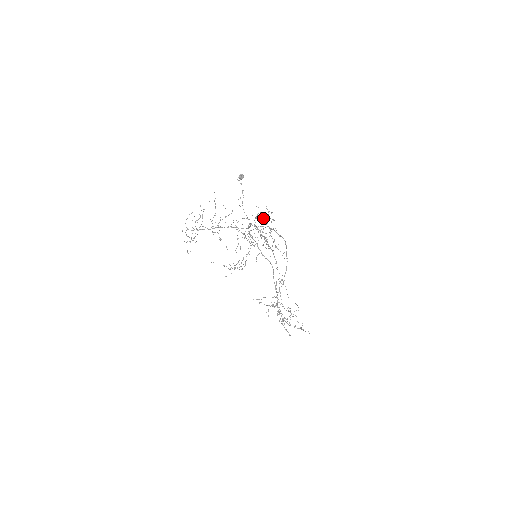
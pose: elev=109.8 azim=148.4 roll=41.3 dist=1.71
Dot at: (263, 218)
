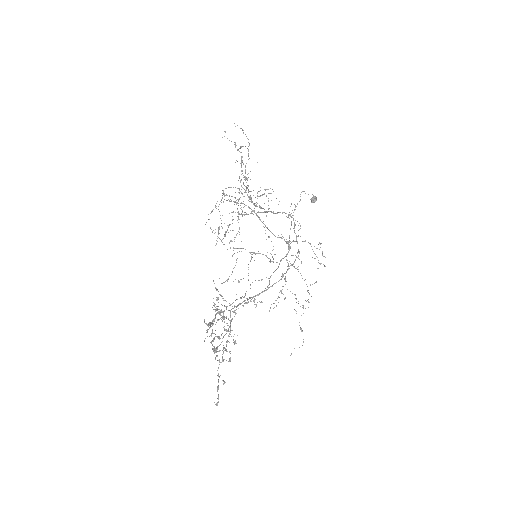
Dot at: (295, 224)
